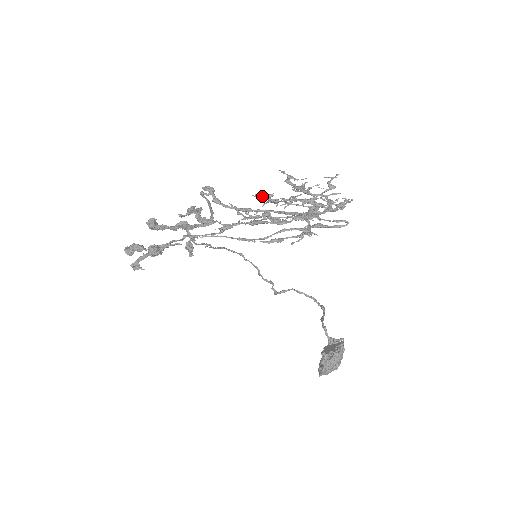
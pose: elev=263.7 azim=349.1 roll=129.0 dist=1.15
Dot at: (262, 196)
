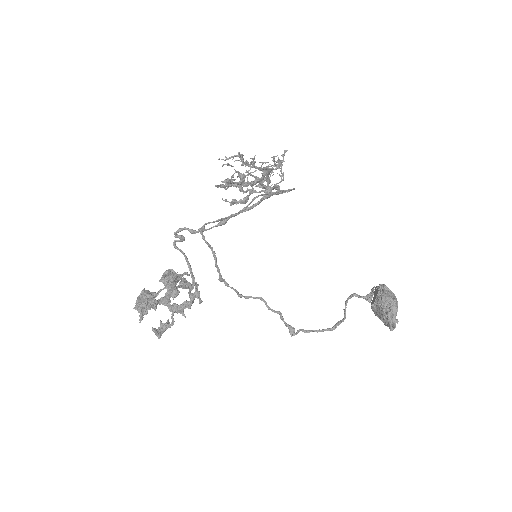
Dot at: (230, 185)
